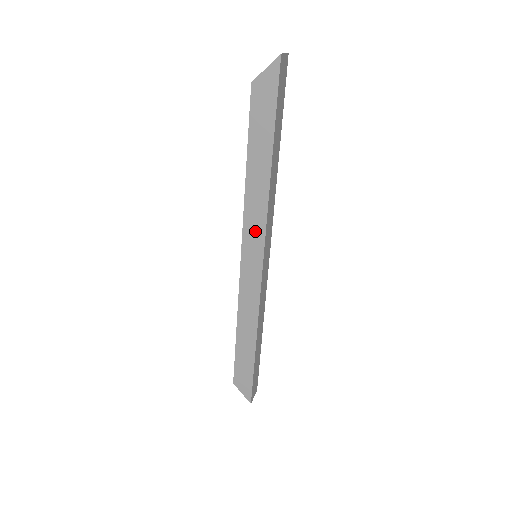
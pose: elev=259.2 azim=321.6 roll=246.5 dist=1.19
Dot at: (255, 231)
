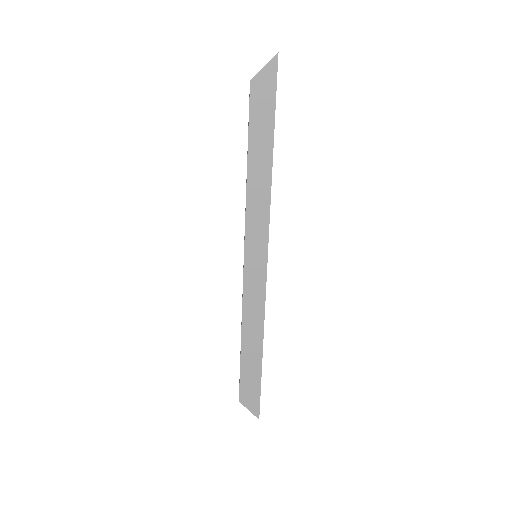
Dot at: (258, 228)
